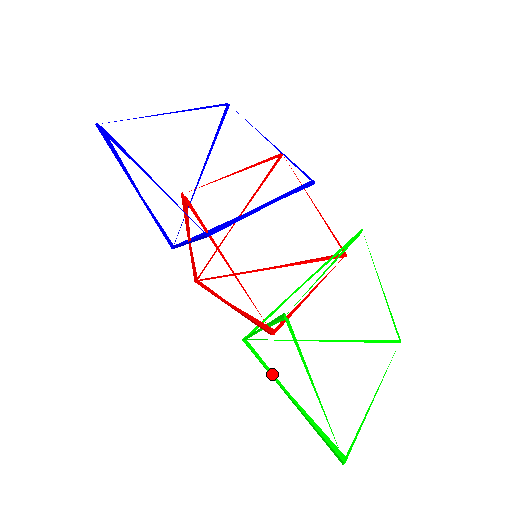
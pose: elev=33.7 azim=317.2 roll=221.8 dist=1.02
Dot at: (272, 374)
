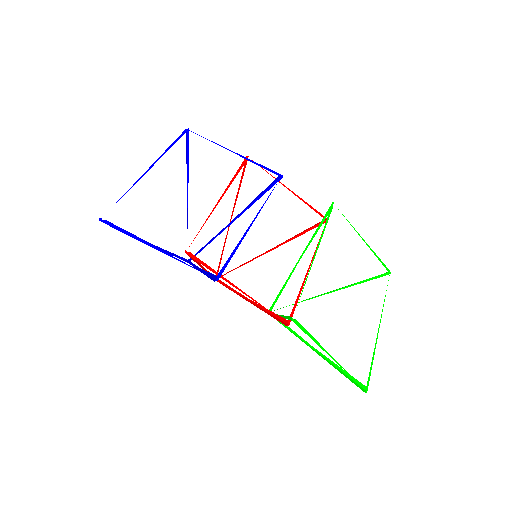
Dot at: (298, 336)
